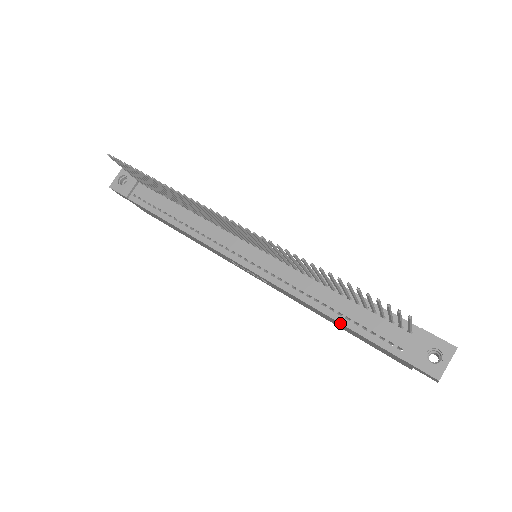
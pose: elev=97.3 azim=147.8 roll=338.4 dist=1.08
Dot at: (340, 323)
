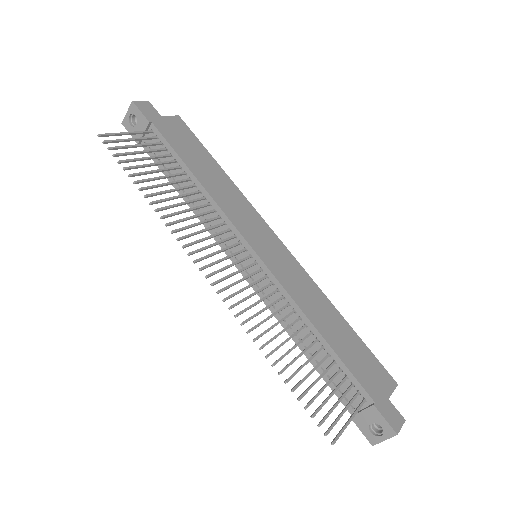
Dot at: (310, 362)
